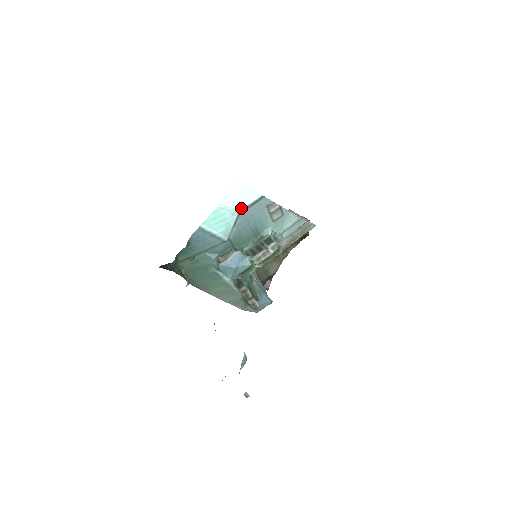
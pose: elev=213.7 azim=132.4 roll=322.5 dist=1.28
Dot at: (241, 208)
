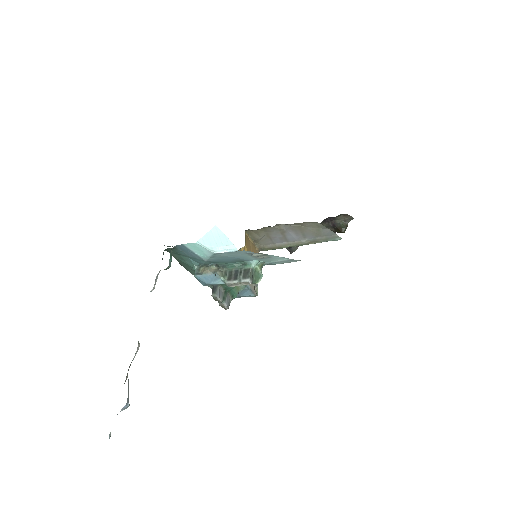
Dot at: (216, 252)
